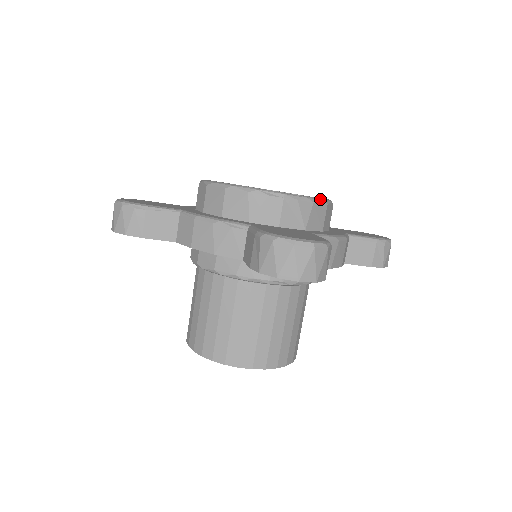
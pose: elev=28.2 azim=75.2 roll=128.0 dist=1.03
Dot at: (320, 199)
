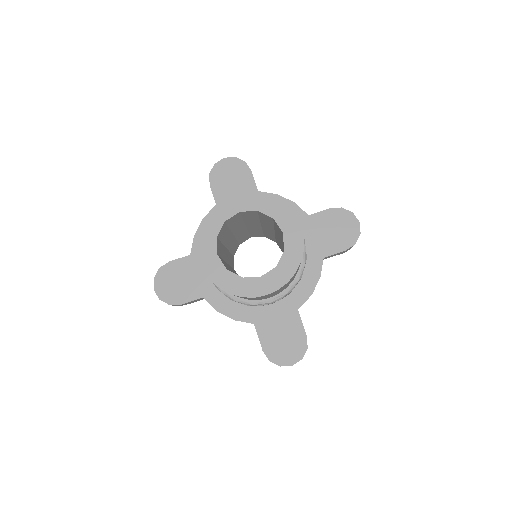
Dot at: occluded
